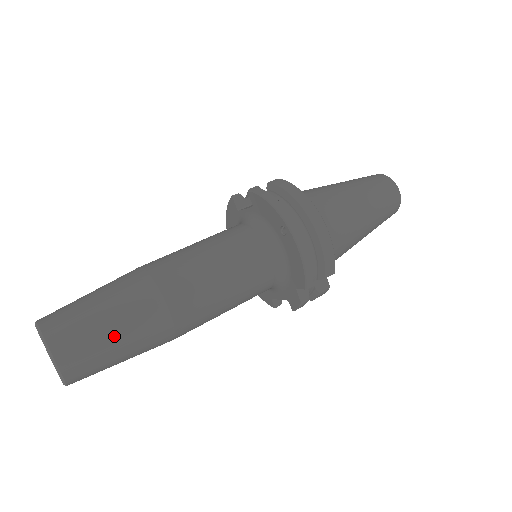
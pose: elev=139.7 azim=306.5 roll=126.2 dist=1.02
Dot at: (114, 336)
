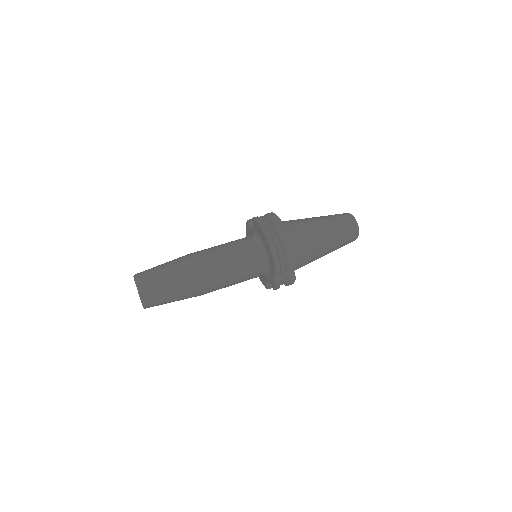
Dot at: (169, 286)
